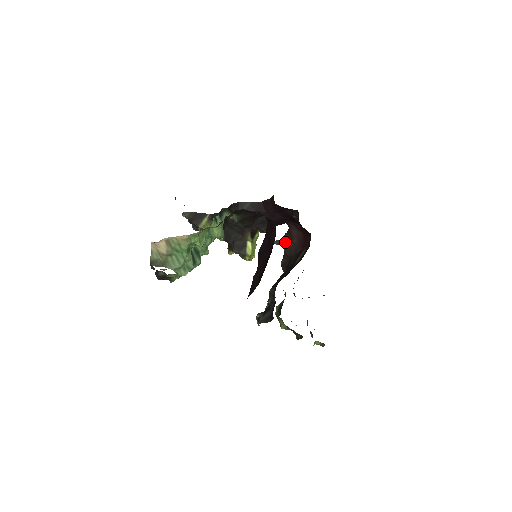
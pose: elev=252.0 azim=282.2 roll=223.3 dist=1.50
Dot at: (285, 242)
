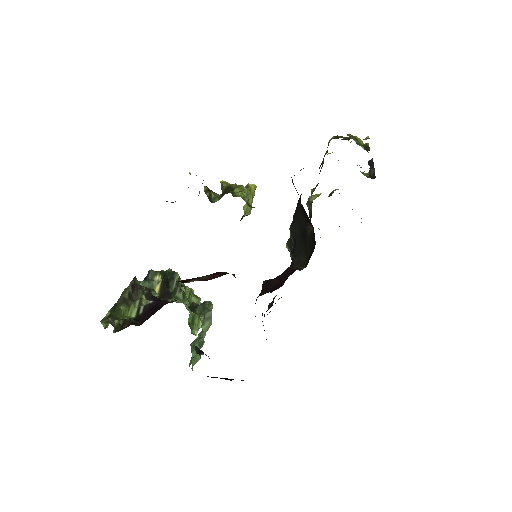
Dot at: occluded
